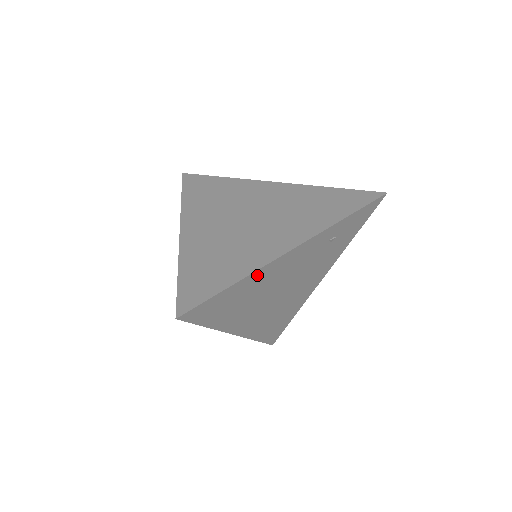
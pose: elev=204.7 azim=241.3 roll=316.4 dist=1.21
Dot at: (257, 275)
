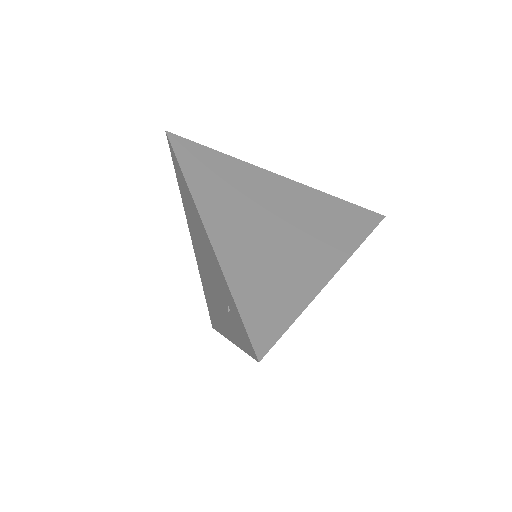
Dot at: occluded
